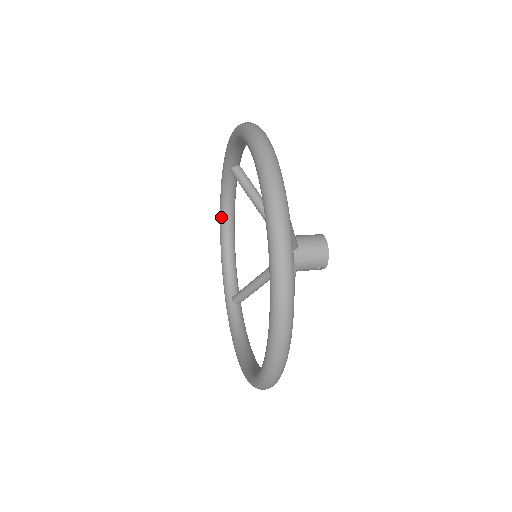
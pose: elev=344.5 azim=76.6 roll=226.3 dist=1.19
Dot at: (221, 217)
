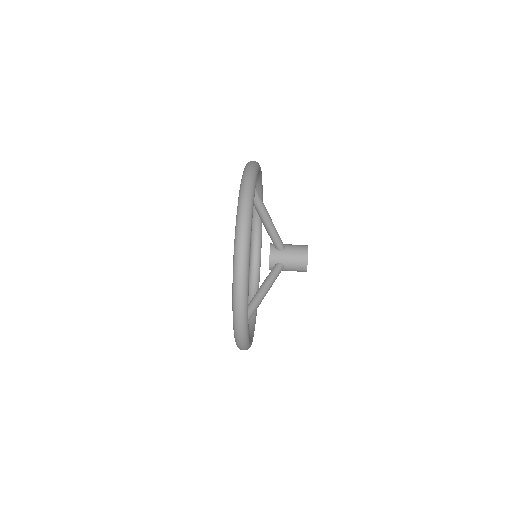
Dot at: (251, 247)
